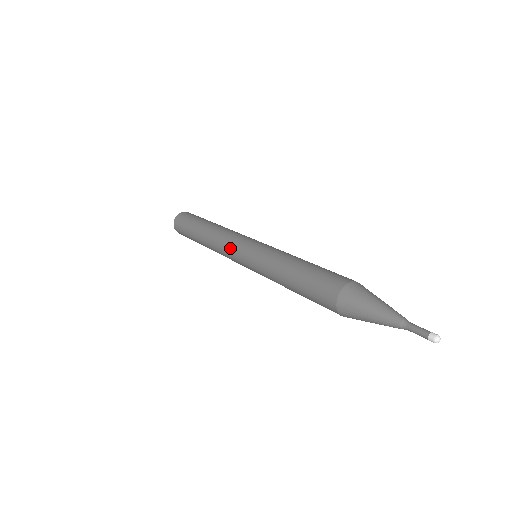
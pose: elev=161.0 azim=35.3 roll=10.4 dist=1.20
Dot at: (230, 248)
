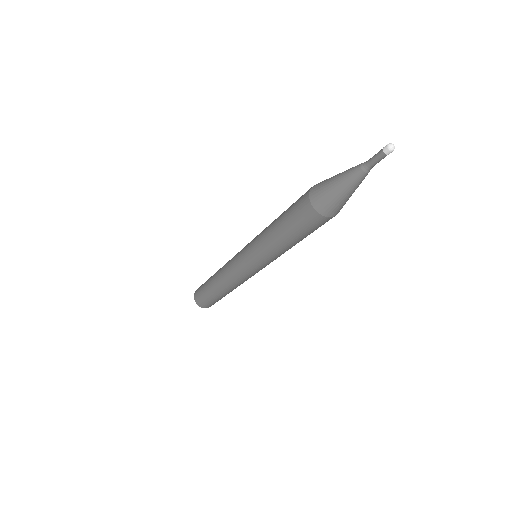
Dot at: (235, 270)
